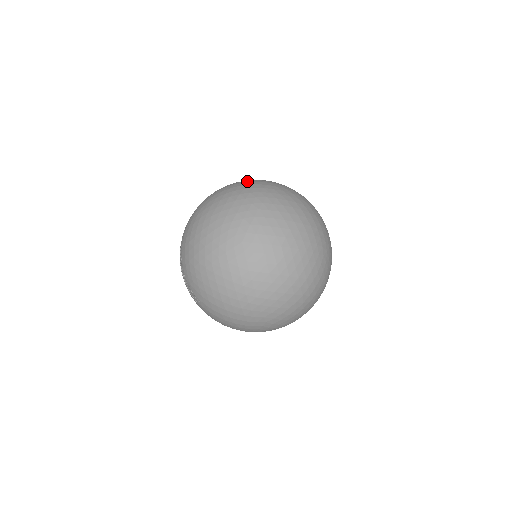
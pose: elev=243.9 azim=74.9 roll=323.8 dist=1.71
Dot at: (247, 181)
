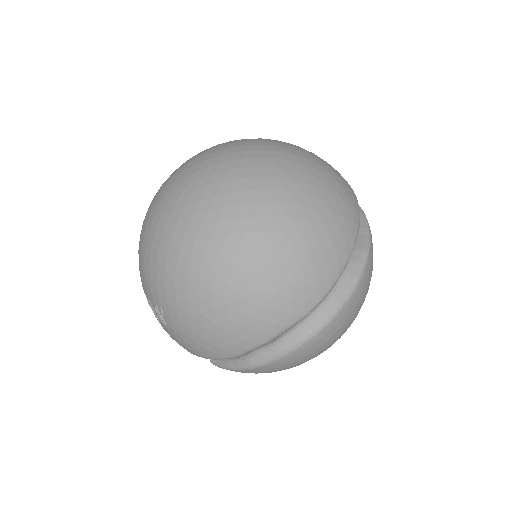
Dot at: occluded
